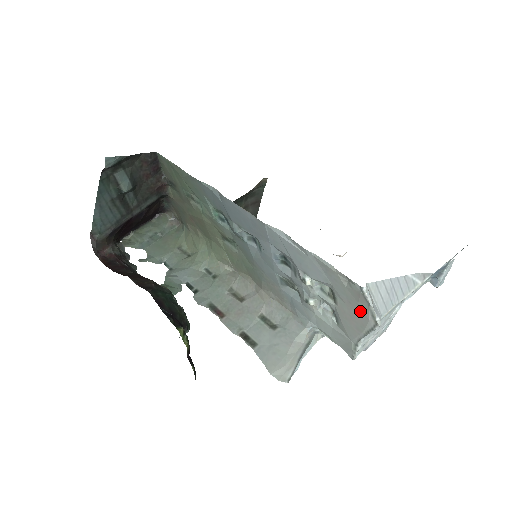
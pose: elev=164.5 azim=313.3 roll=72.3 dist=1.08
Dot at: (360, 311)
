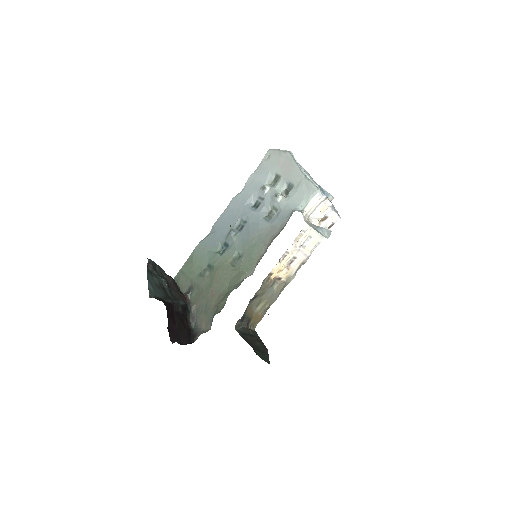
Dot at: (282, 158)
